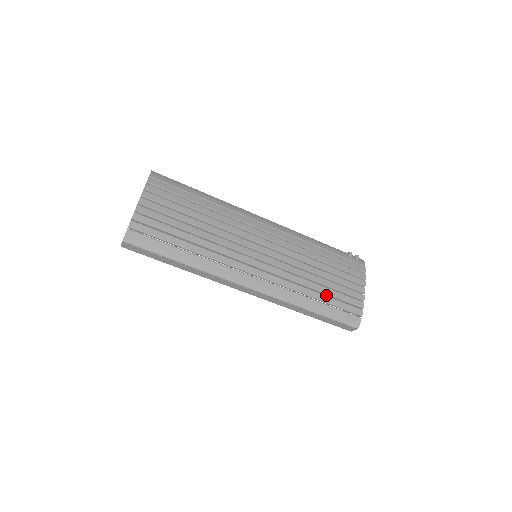
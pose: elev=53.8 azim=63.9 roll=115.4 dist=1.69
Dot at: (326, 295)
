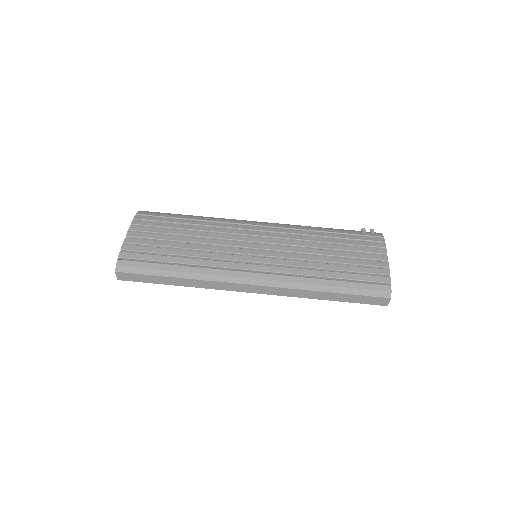
Dot at: occluded
